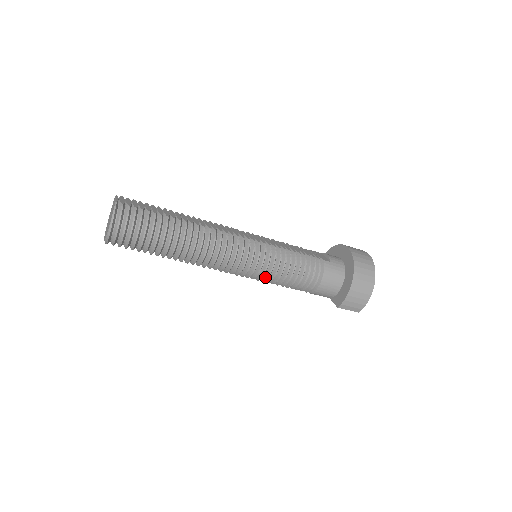
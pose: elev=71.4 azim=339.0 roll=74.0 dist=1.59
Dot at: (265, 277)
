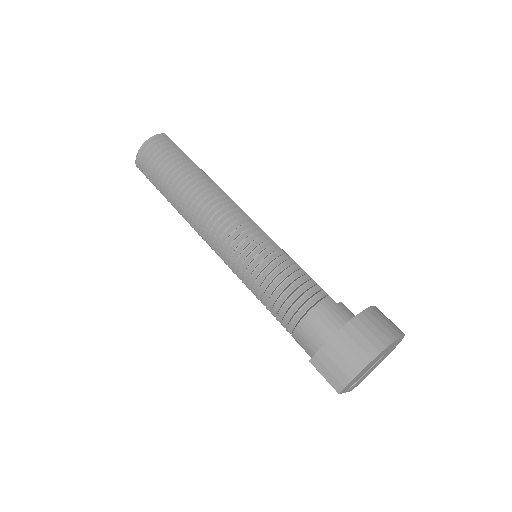
Dot at: (245, 271)
